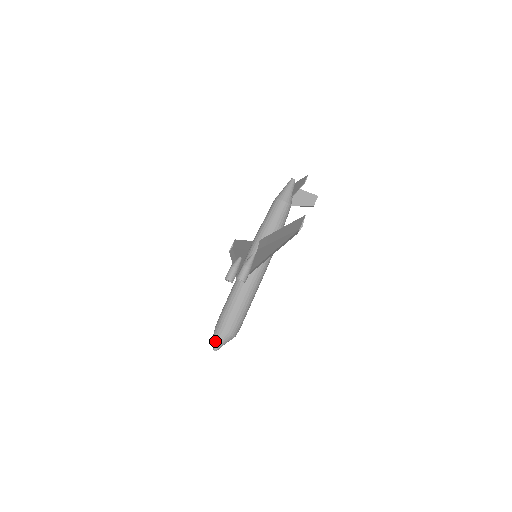
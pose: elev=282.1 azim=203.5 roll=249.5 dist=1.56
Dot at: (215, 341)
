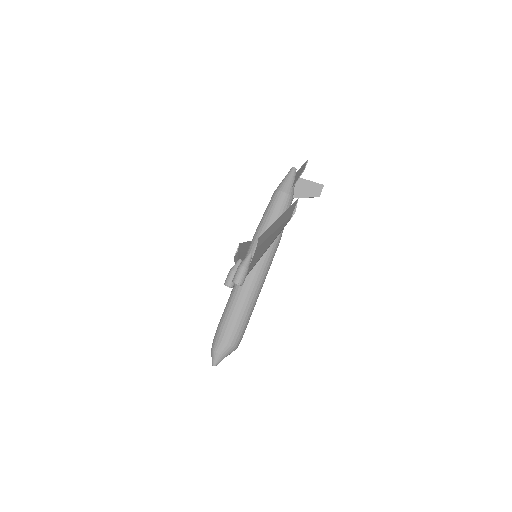
Dot at: (213, 354)
